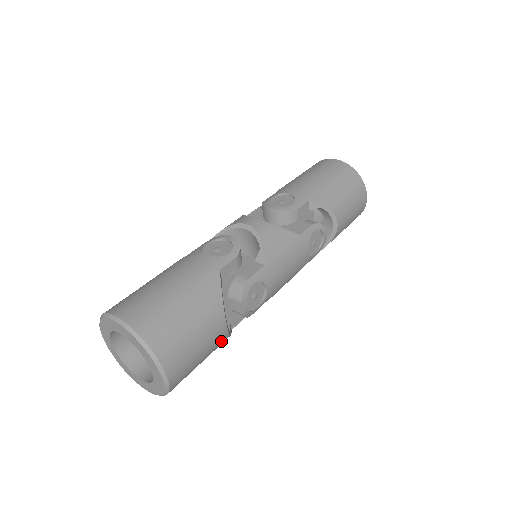
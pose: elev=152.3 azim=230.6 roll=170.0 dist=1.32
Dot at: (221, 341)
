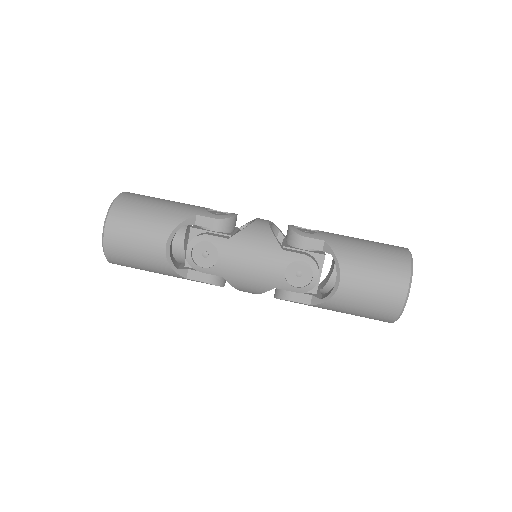
Dot at: (158, 259)
